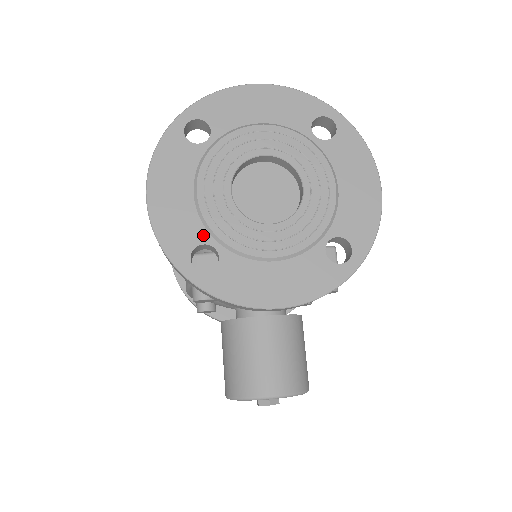
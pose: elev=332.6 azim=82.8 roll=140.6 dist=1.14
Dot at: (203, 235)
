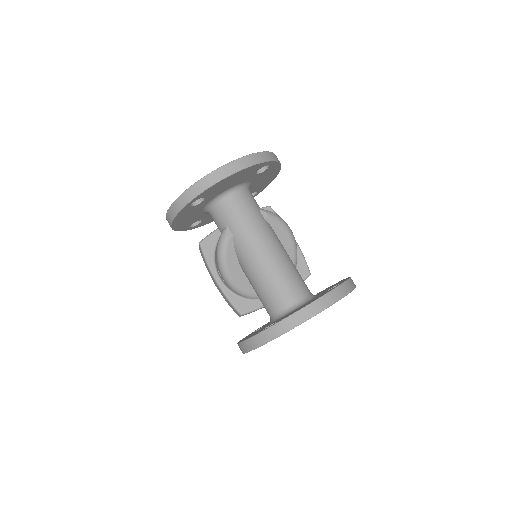
Dot at: occluded
